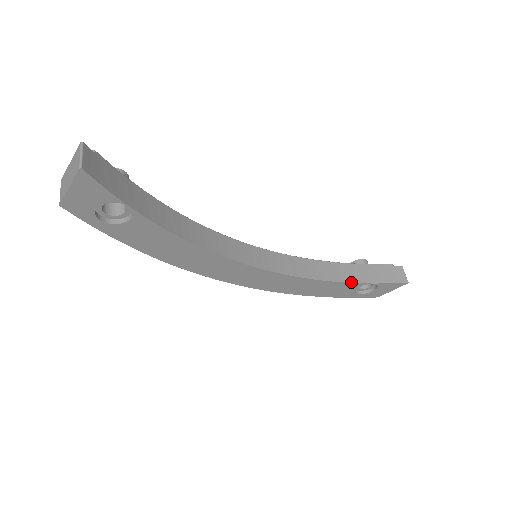
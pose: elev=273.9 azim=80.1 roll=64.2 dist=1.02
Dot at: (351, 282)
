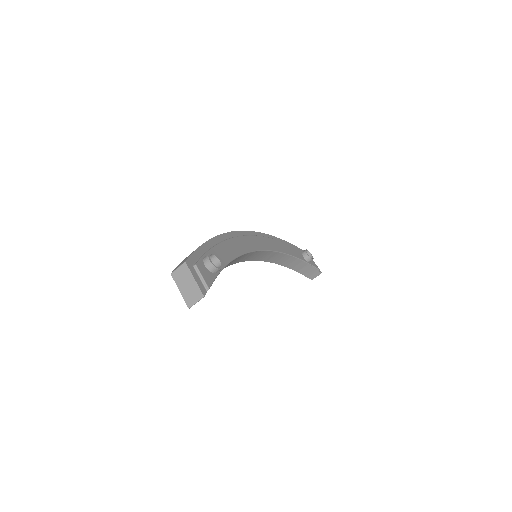
Dot at: (289, 268)
